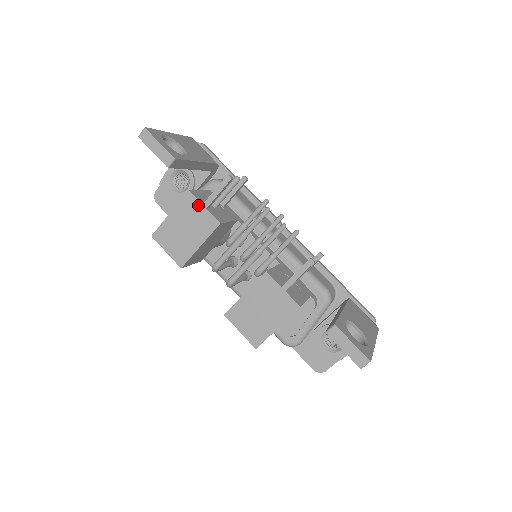
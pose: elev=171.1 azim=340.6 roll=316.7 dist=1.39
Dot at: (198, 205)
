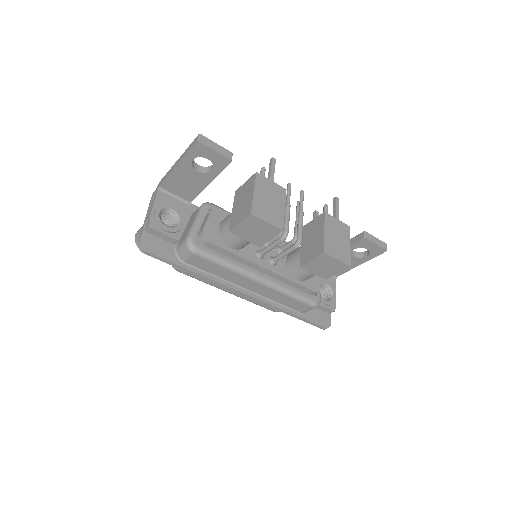
Dot at: (268, 181)
